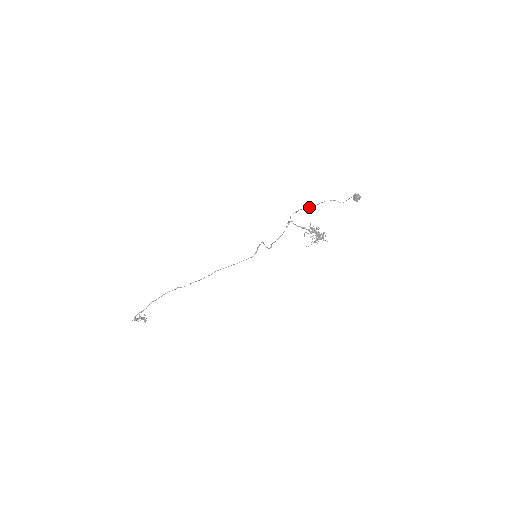
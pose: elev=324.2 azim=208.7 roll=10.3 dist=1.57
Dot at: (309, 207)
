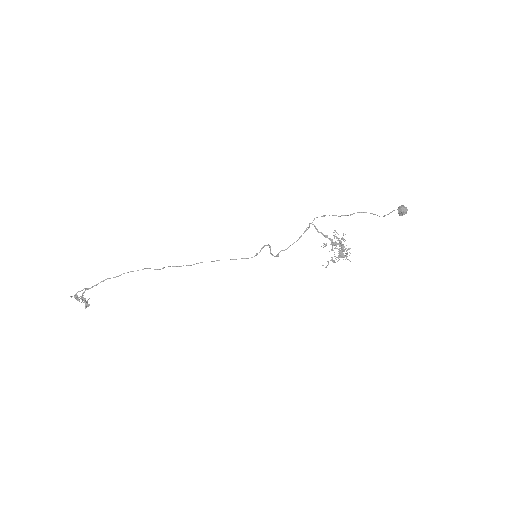
Dot at: occluded
